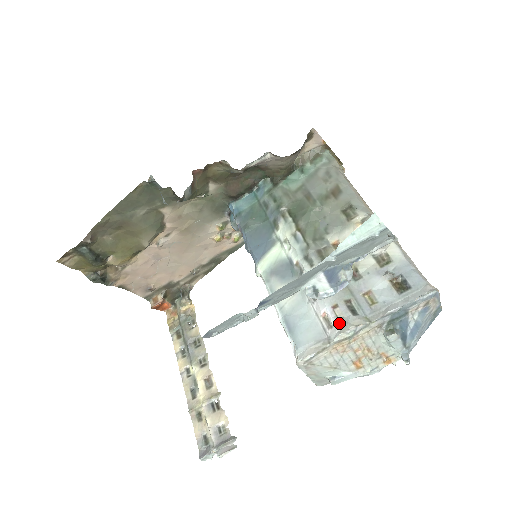
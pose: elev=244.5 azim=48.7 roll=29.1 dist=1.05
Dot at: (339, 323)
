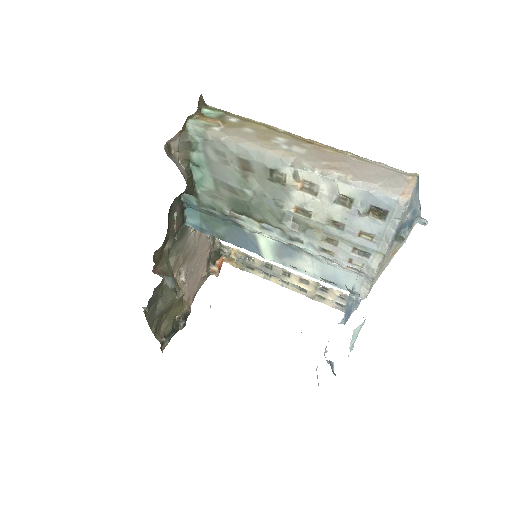
Dot at: (365, 270)
